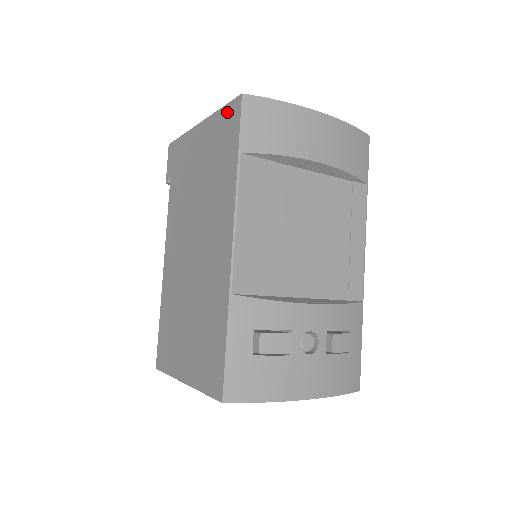
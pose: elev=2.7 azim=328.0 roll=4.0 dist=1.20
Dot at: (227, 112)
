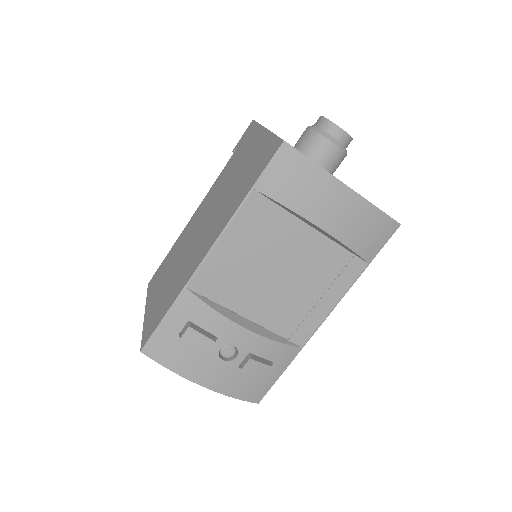
Dot at: (273, 144)
